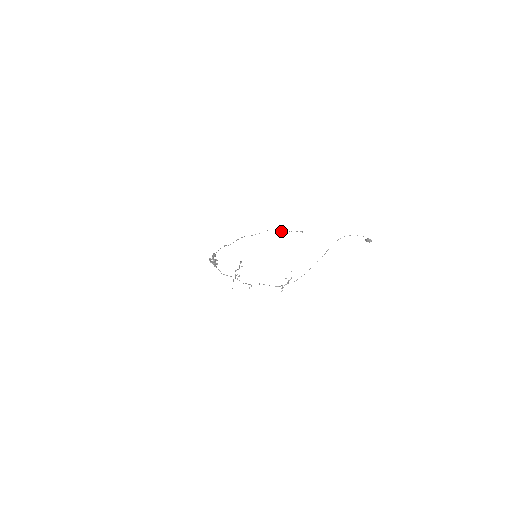
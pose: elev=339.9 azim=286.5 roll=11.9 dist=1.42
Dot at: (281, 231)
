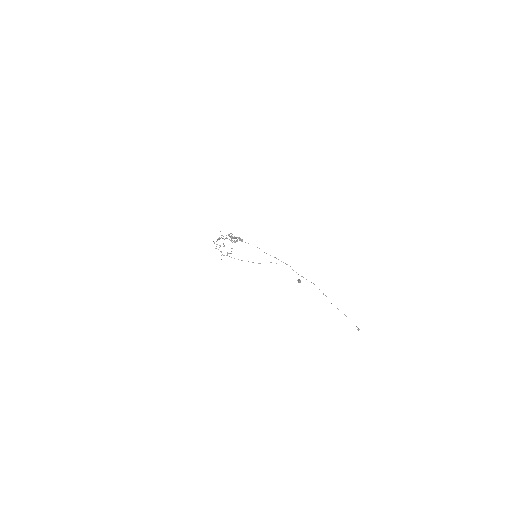
Dot at: occluded
